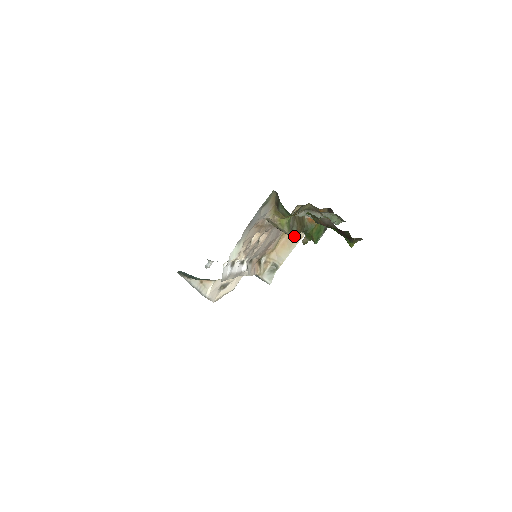
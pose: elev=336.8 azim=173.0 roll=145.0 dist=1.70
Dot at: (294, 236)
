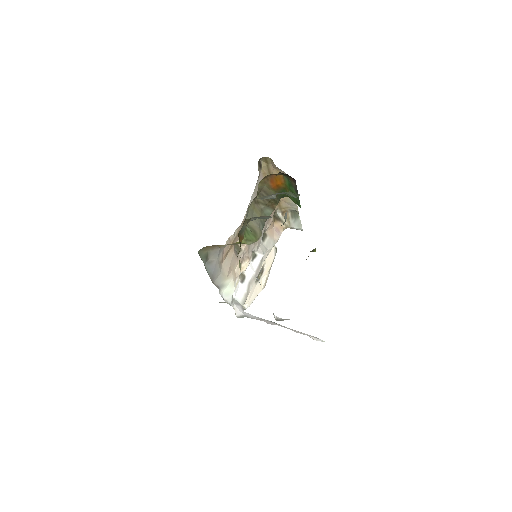
Dot at: occluded
